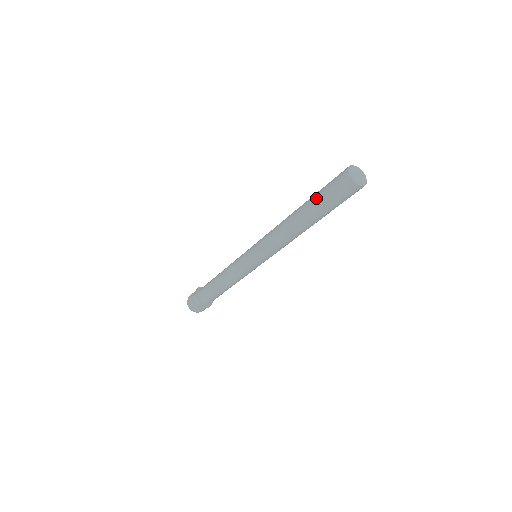
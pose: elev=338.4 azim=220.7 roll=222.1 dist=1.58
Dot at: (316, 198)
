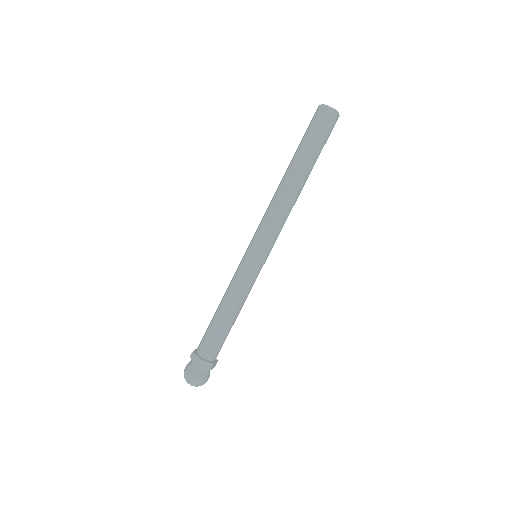
Dot at: (299, 145)
